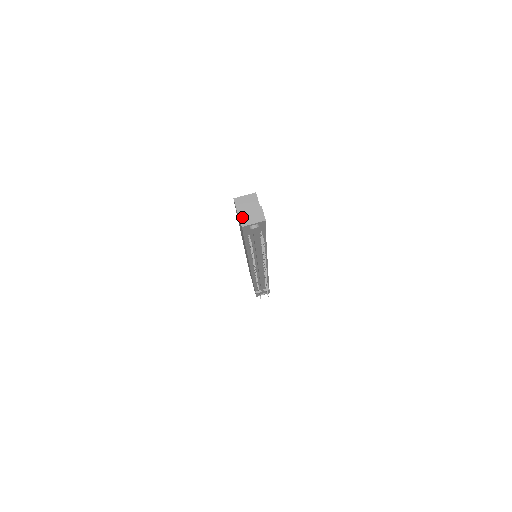
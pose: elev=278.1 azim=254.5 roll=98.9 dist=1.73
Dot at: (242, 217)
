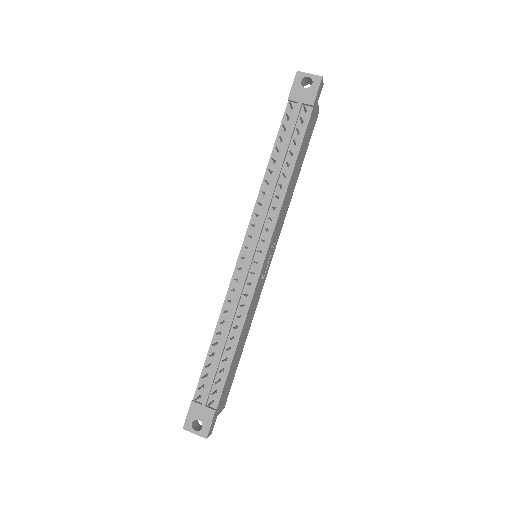
Dot at: occluded
